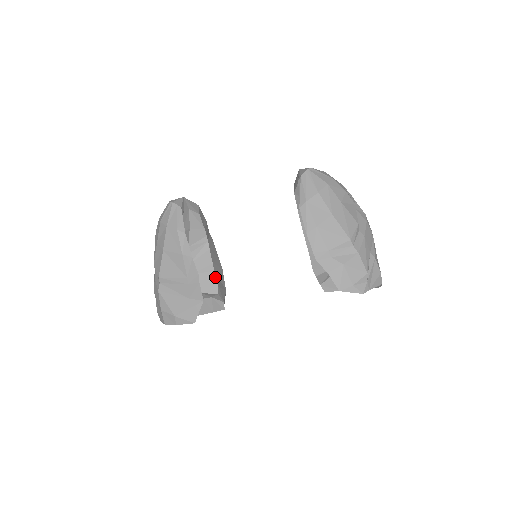
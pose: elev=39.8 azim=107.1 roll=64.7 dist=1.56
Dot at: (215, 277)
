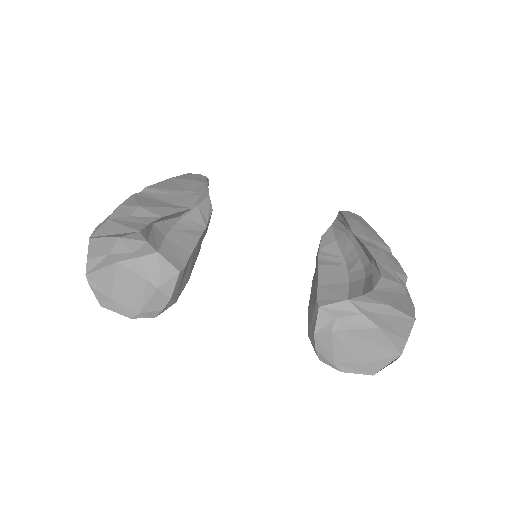
Dot at: (188, 258)
